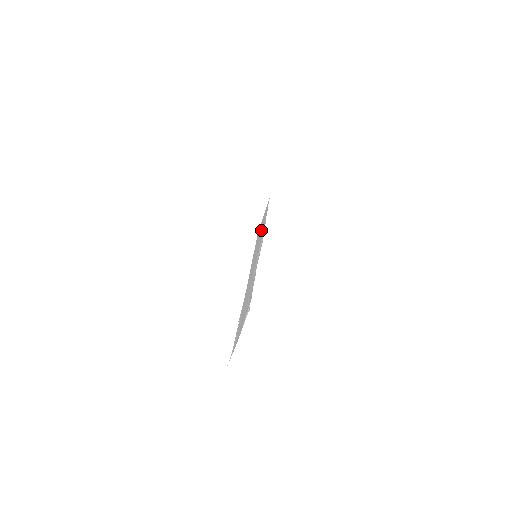
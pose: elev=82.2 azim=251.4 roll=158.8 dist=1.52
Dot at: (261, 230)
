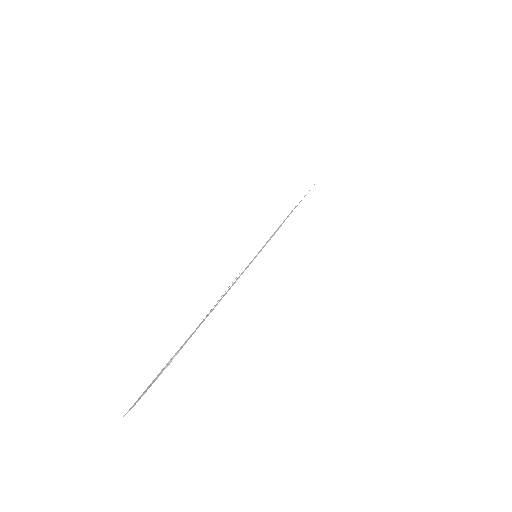
Dot at: occluded
